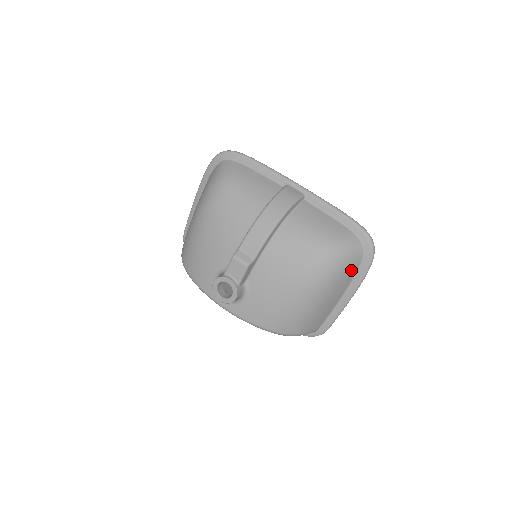
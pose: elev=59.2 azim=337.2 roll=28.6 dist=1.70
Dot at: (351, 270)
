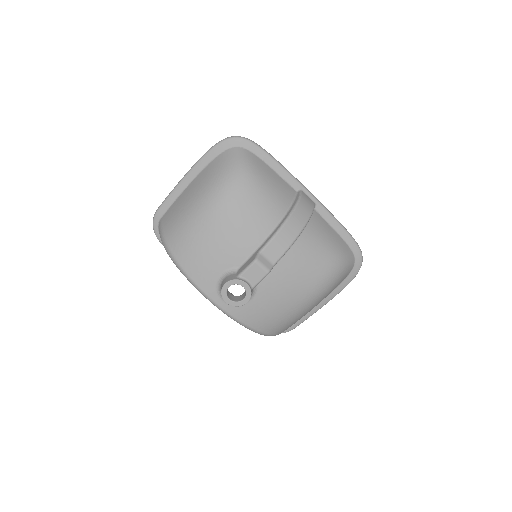
Dot at: occluded
